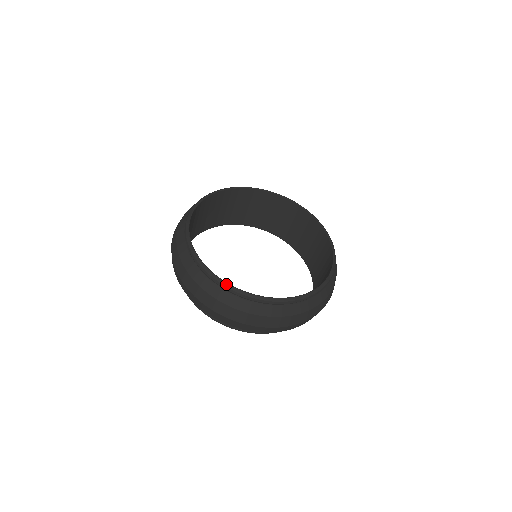
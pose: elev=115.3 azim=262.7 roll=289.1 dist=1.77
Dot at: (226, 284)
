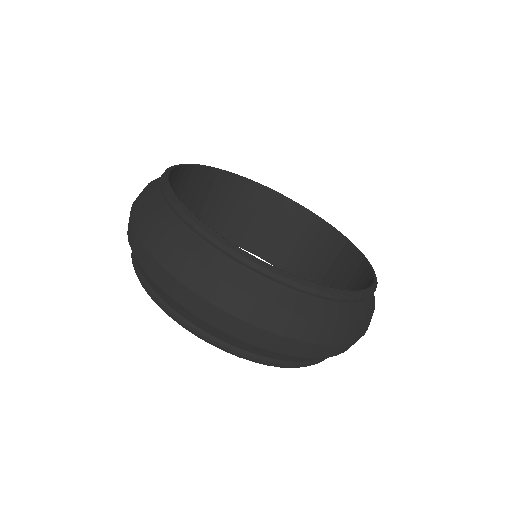
Dot at: (169, 188)
